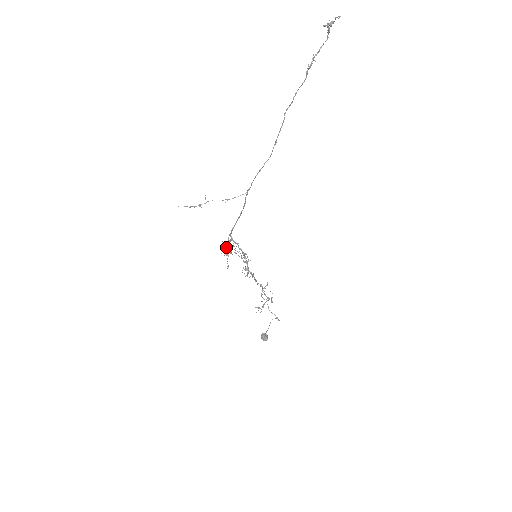
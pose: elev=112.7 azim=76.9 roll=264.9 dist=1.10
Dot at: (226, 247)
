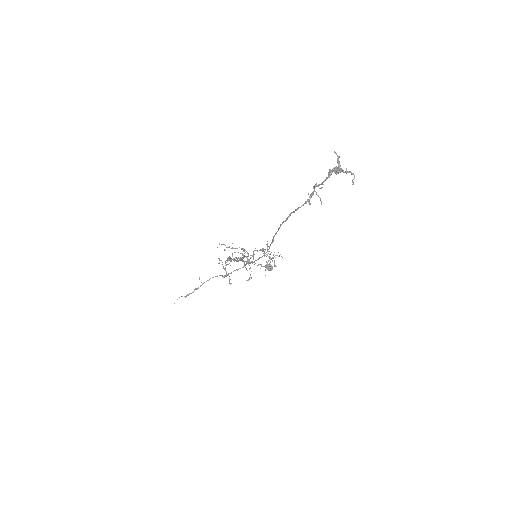
Dot at: (225, 268)
